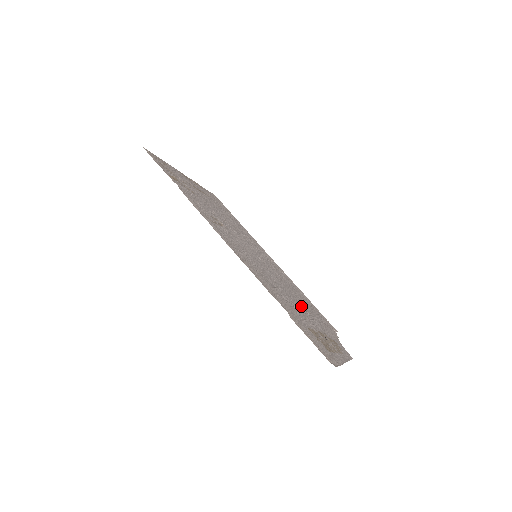
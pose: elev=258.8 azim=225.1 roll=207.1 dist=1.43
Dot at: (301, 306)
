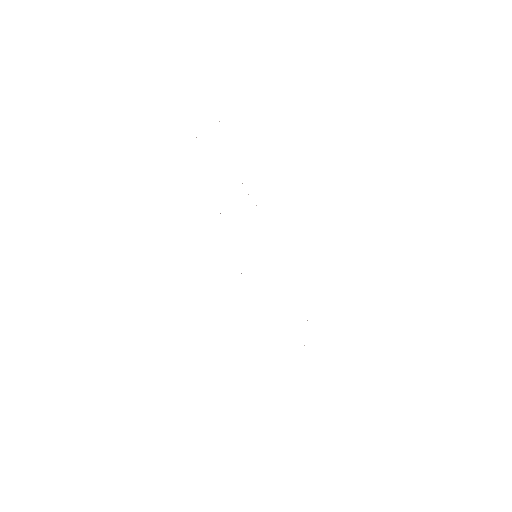
Dot at: occluded
